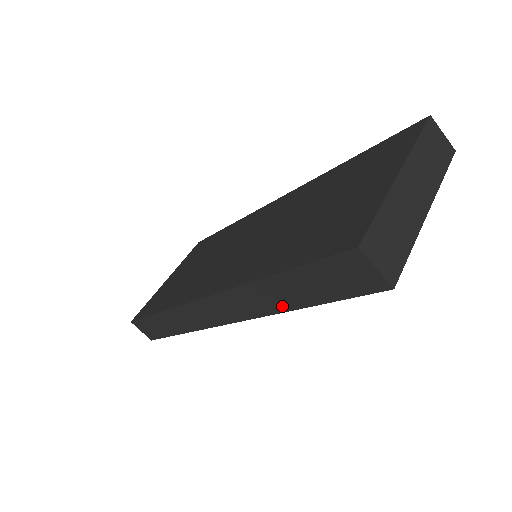
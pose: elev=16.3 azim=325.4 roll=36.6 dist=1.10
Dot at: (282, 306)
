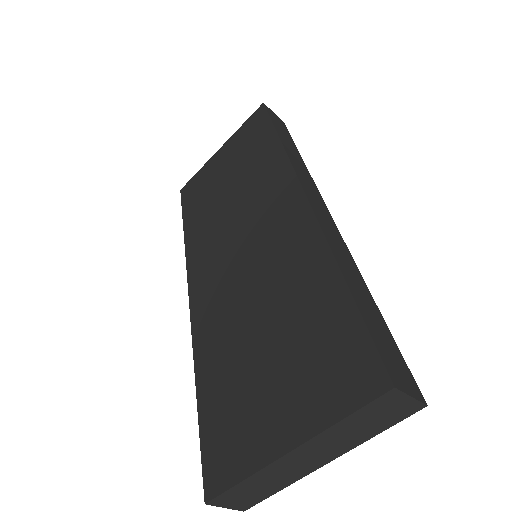
Dot at: occluded
